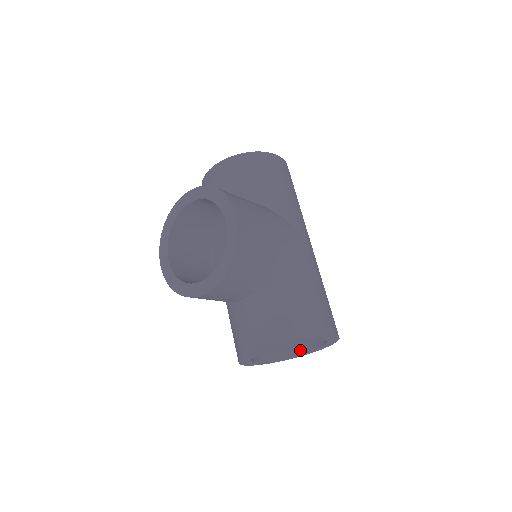
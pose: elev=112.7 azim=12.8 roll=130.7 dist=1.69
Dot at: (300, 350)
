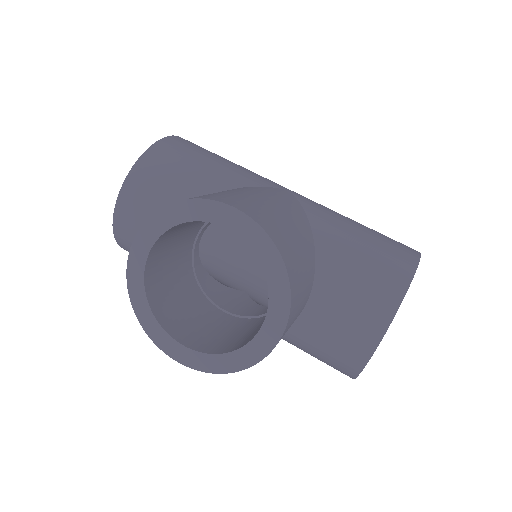
Dot at: occluded
